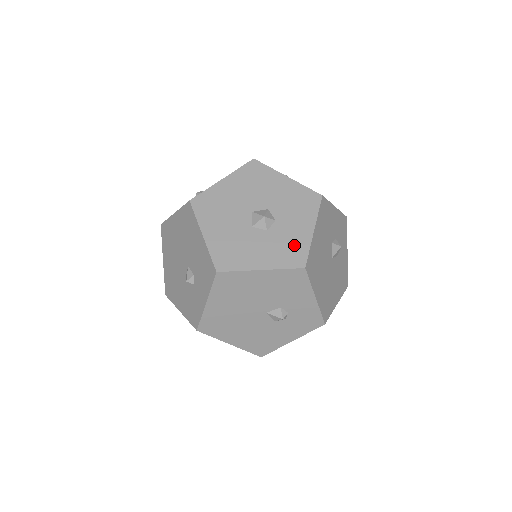
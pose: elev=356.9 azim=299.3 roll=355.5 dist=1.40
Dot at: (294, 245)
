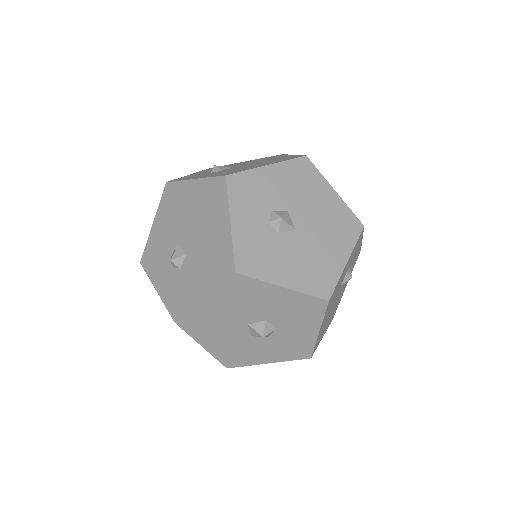
Dot at: (298, 345)
